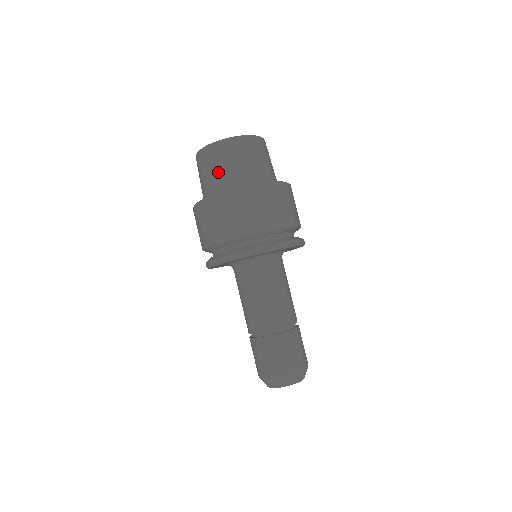
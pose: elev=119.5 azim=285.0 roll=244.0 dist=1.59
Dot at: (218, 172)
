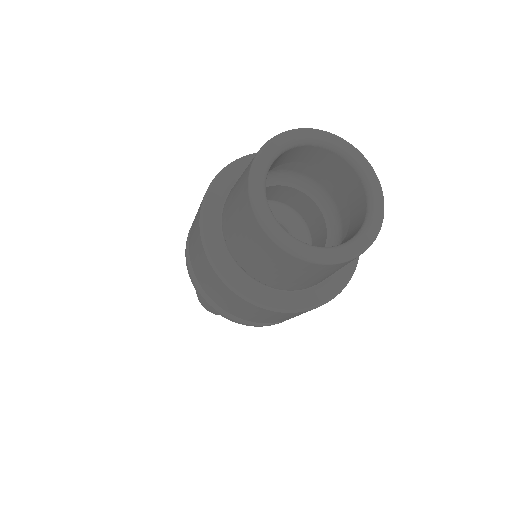
Dot at: (234, 225)
